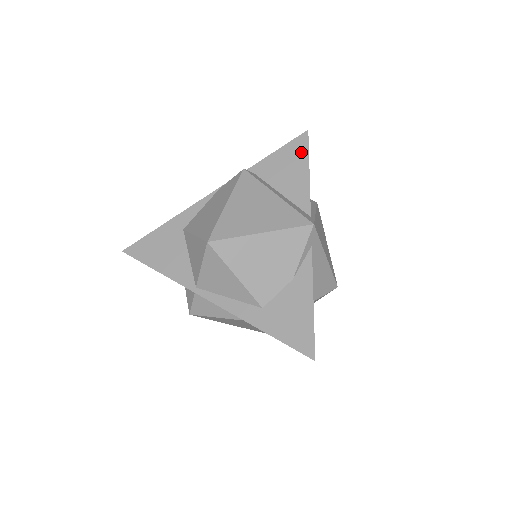
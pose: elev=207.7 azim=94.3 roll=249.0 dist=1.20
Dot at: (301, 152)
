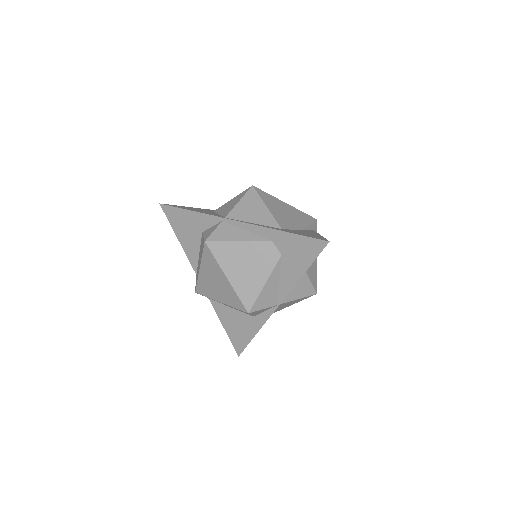
Dot at: occluded
